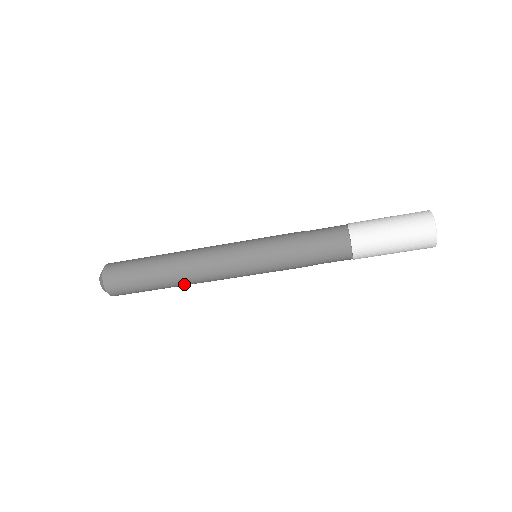
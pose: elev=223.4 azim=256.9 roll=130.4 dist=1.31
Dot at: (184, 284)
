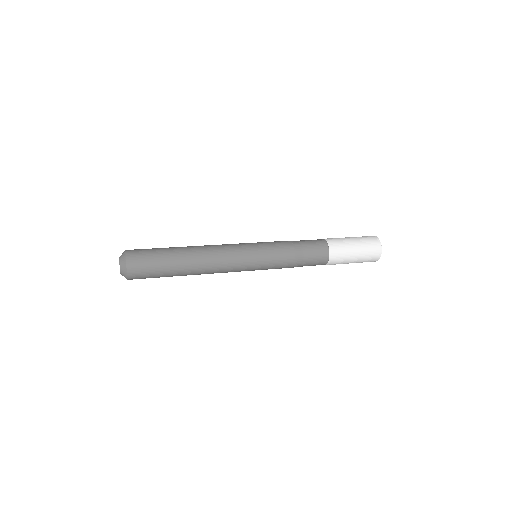
Dot at: (196, 274)
